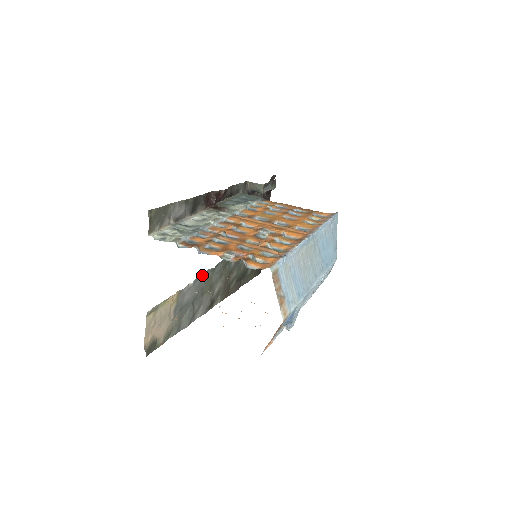
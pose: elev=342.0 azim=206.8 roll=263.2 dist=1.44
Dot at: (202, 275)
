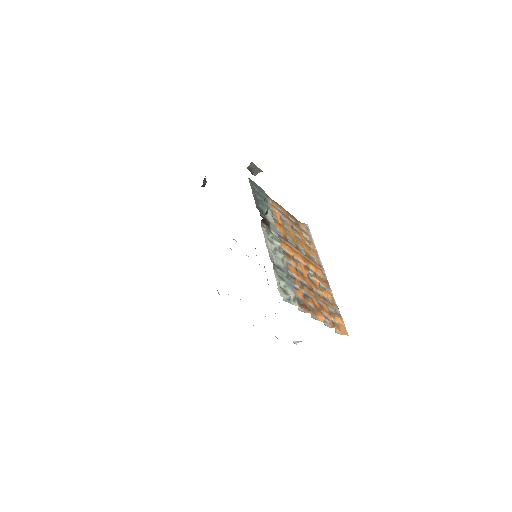
Dot at: occluded
